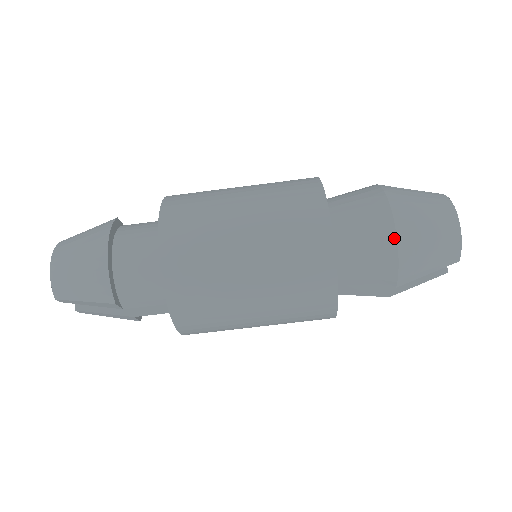
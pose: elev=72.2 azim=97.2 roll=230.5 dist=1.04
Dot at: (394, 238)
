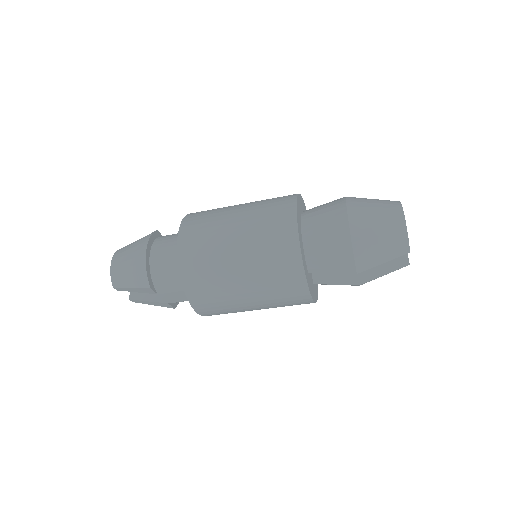
Dot at: (348, 233)
